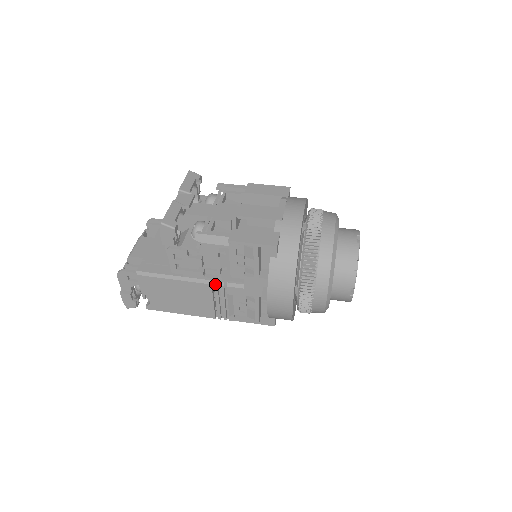
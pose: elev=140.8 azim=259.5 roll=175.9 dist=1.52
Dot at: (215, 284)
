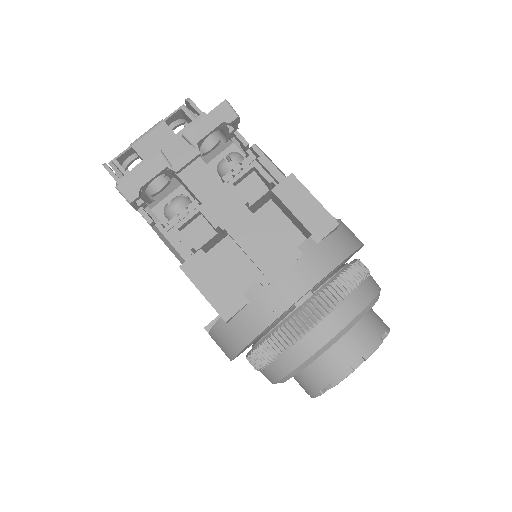
Dot at: occluded
